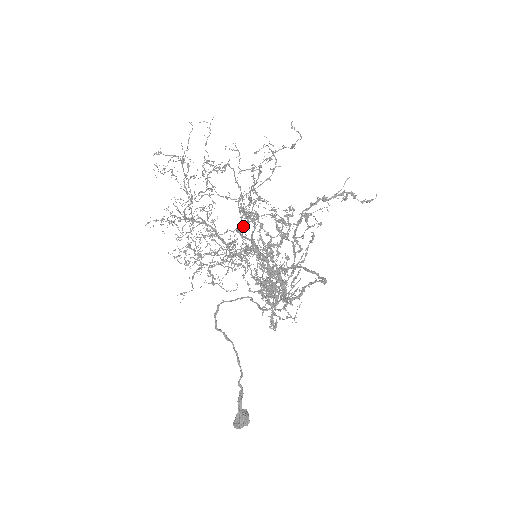
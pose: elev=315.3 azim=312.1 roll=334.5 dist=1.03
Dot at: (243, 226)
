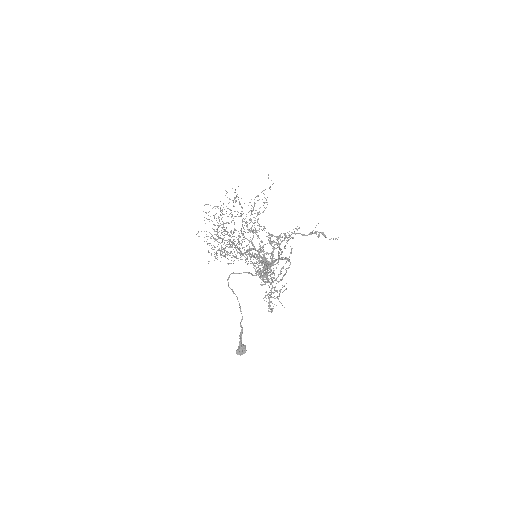
Dot at: (243, 227)
